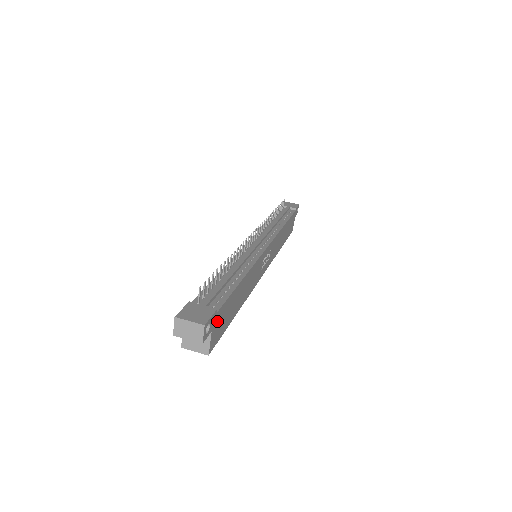
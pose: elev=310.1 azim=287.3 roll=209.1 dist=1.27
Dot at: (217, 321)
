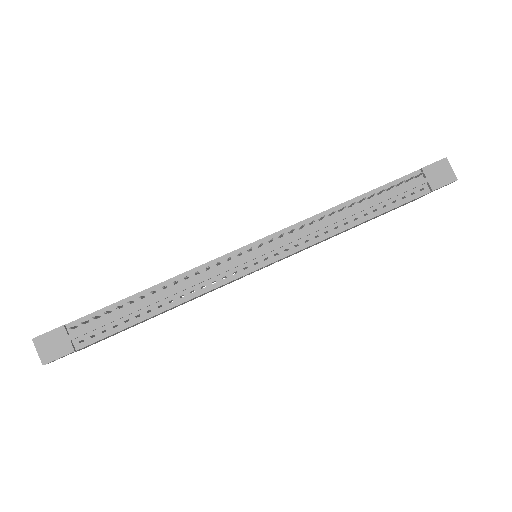
Dot at: occluded
